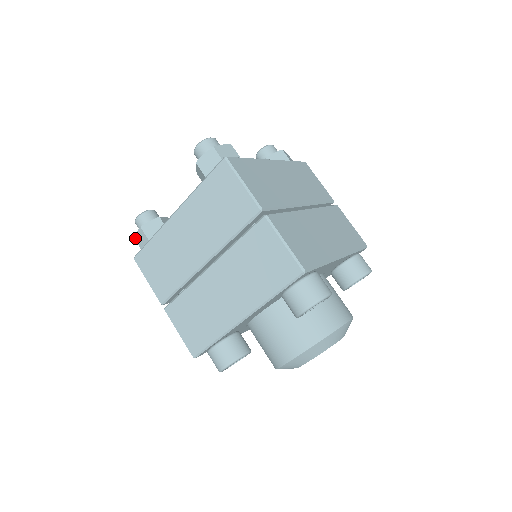
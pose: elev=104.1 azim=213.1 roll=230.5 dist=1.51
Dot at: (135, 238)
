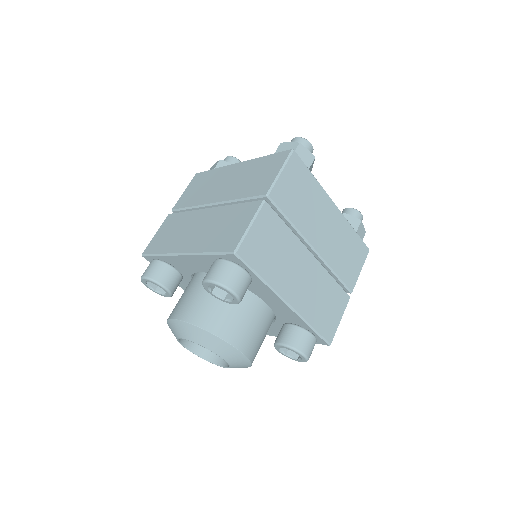
Dot at: occluded
